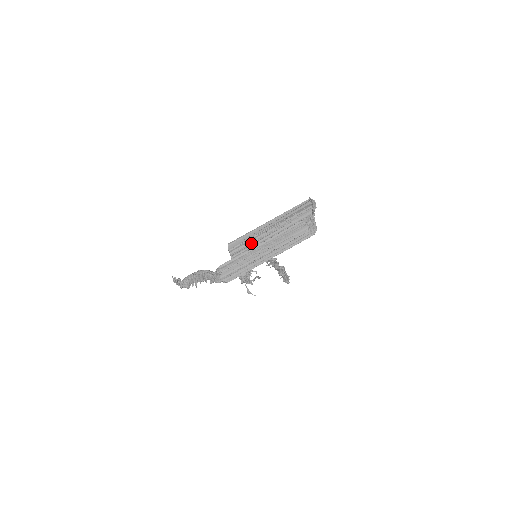
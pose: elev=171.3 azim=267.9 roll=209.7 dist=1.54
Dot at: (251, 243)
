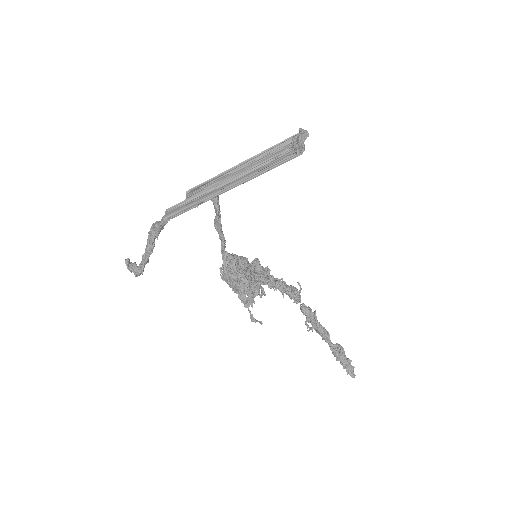
Dot at: (216, 183)
